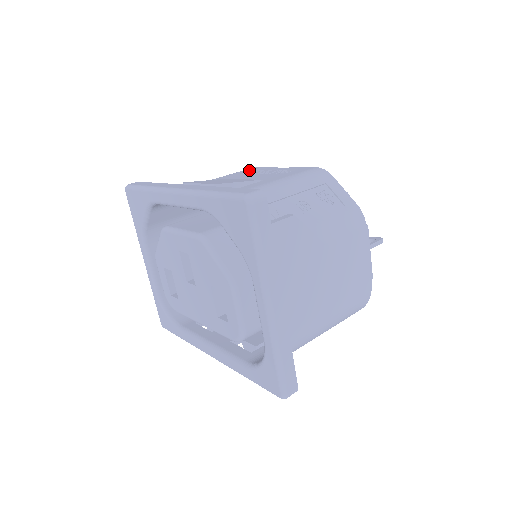
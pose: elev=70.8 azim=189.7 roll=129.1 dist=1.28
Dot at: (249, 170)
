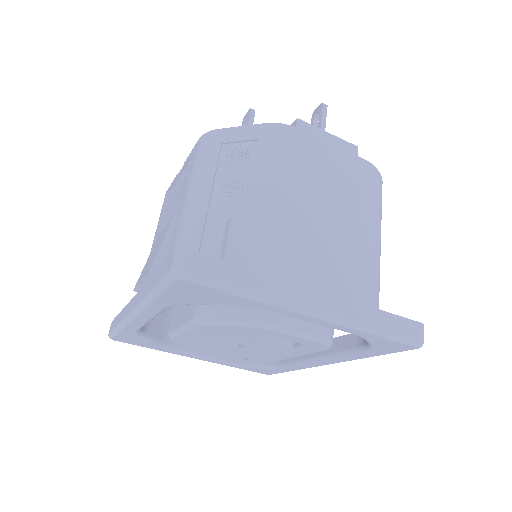
Dot at: (164, 204)
